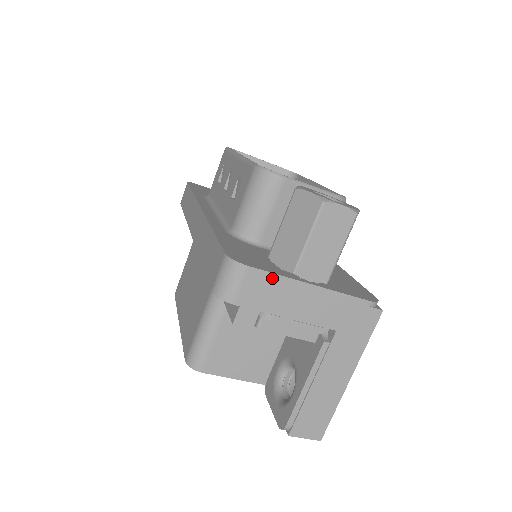
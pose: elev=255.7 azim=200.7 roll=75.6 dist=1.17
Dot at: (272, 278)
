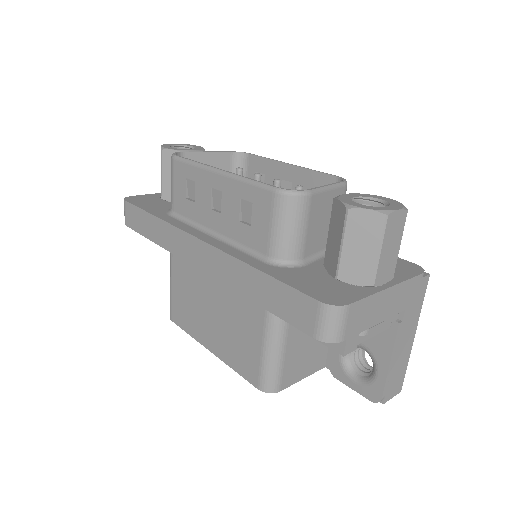
Dot at: (365, 302)
